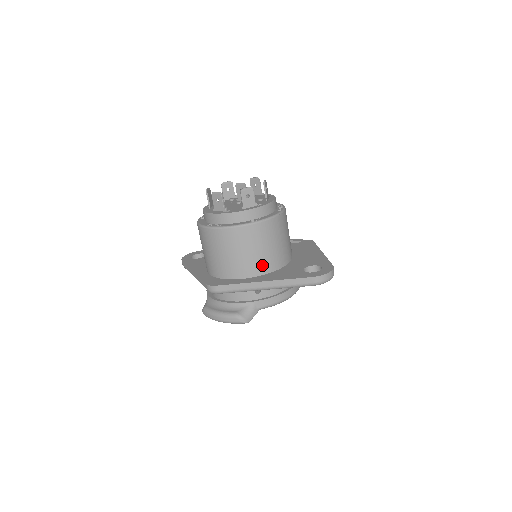
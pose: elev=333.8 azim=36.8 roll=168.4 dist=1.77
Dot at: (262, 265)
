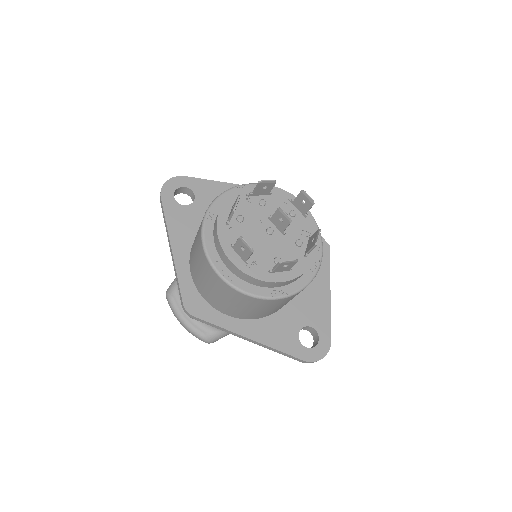
Dot at: (257, 315)
